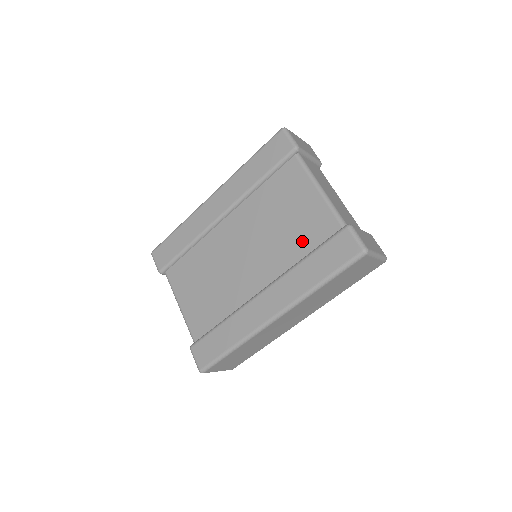
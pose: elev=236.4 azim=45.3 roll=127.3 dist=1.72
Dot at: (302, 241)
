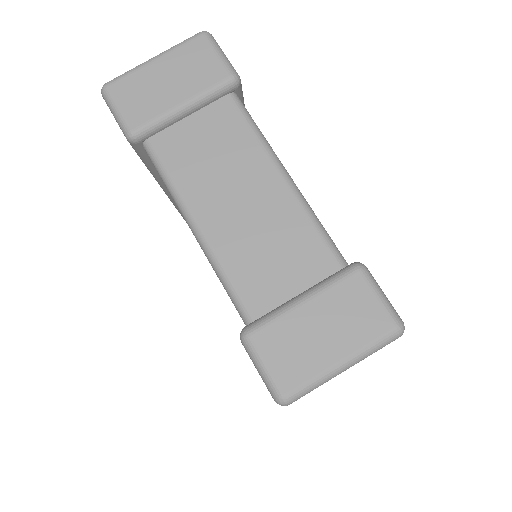
Dot at: occluded
